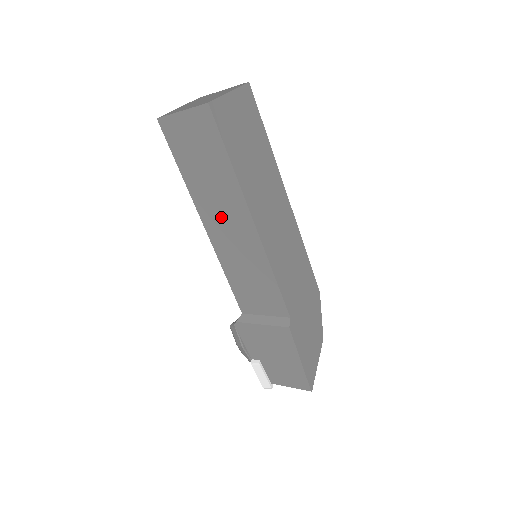
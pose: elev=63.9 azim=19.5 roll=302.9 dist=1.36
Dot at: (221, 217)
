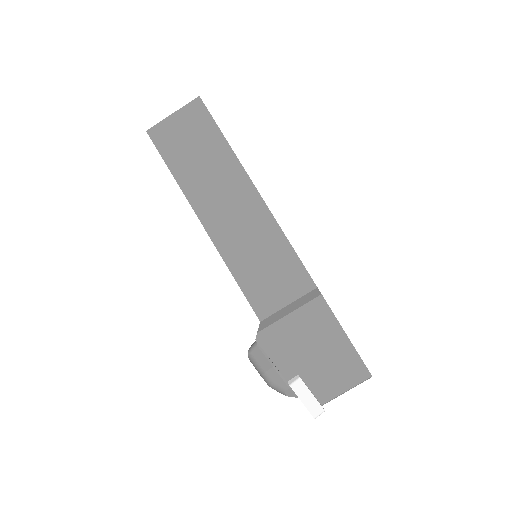
Dot at: (221, 202)
